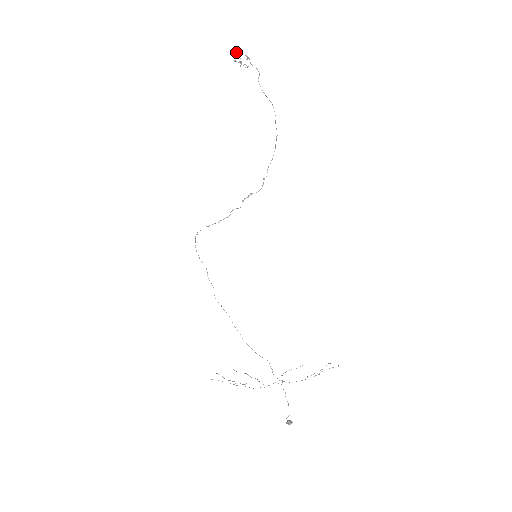
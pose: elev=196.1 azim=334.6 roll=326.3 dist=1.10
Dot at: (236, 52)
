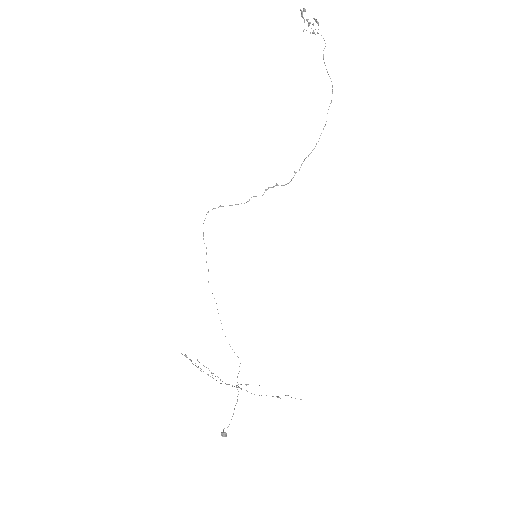
Dot at: (301, 13)
